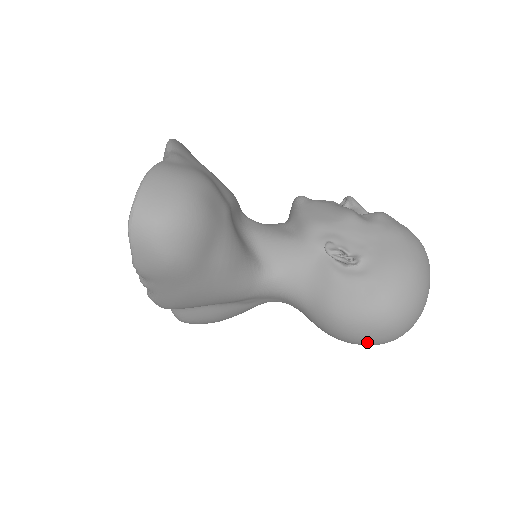
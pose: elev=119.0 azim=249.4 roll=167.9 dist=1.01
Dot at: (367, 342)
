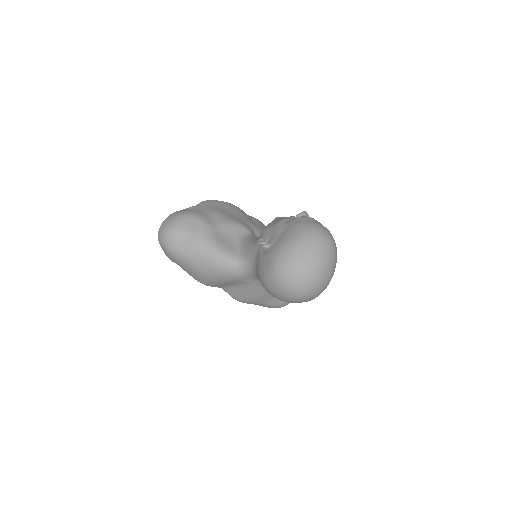
Dot at: (281, 297)
